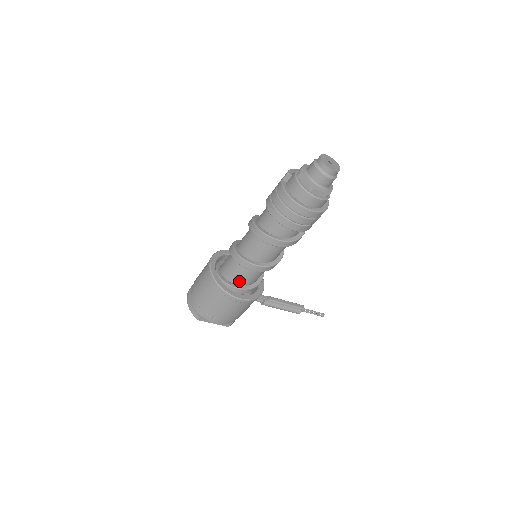
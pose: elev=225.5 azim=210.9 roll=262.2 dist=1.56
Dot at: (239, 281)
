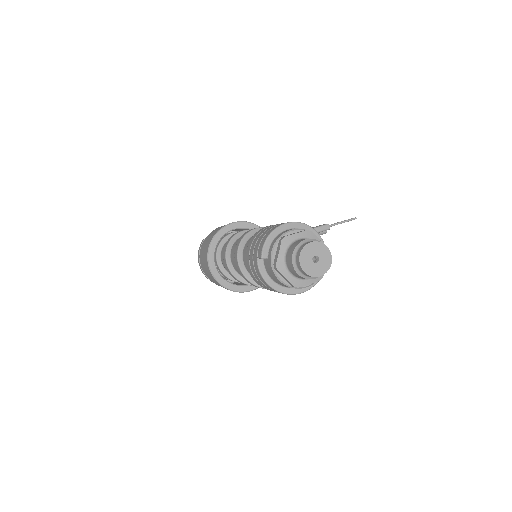
Dot at: occluded
